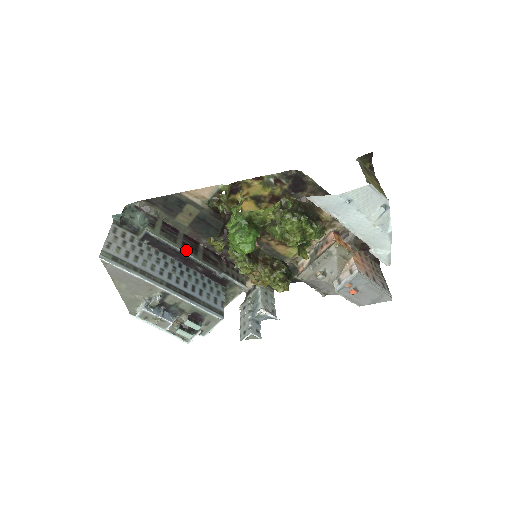
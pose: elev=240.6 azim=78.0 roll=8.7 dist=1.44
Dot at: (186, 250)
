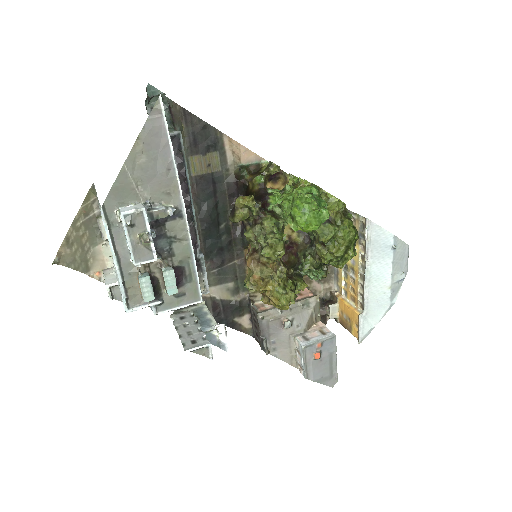
Dot at: (190, 195)
